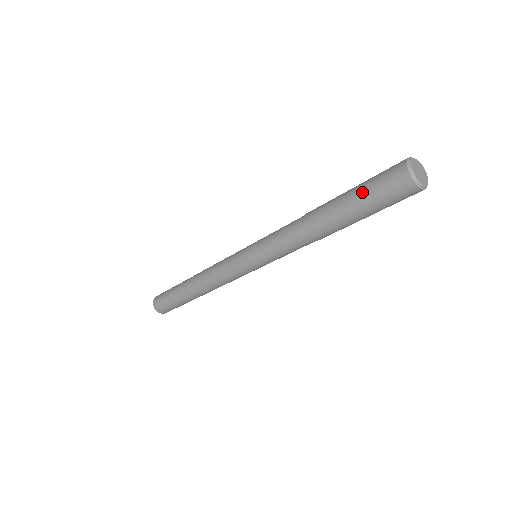
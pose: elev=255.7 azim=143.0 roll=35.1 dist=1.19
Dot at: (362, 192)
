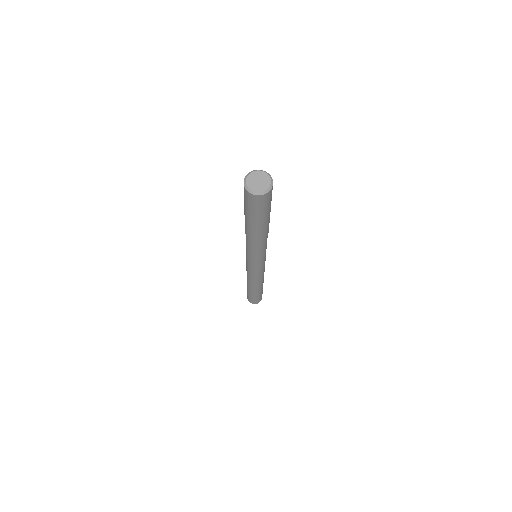
Dot at: (247, 212)
